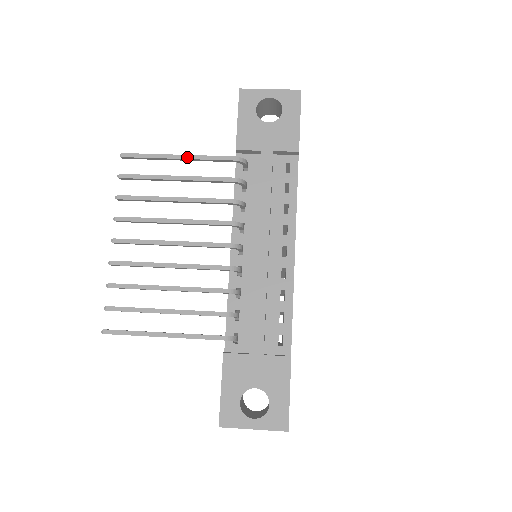
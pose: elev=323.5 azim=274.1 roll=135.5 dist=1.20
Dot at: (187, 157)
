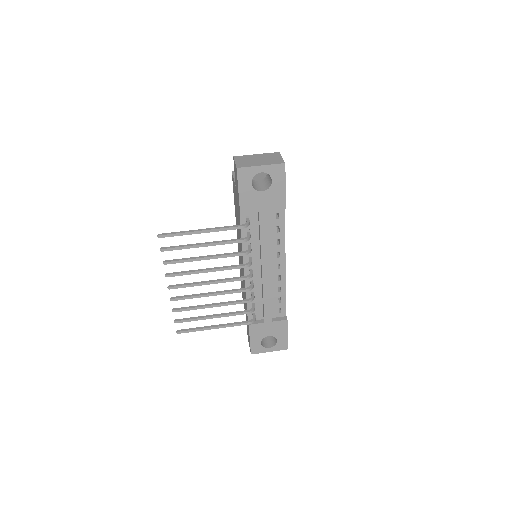
Dot at: (208, 231)
